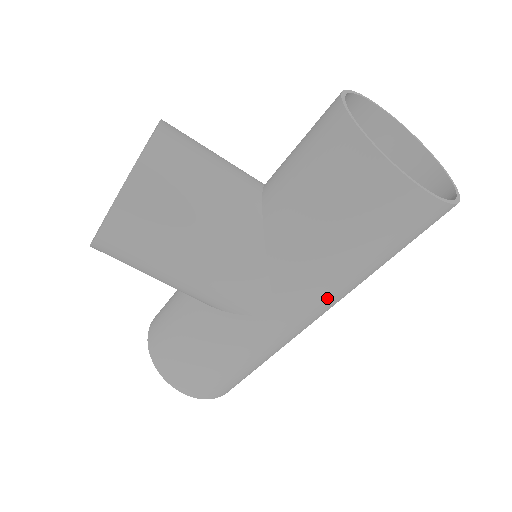
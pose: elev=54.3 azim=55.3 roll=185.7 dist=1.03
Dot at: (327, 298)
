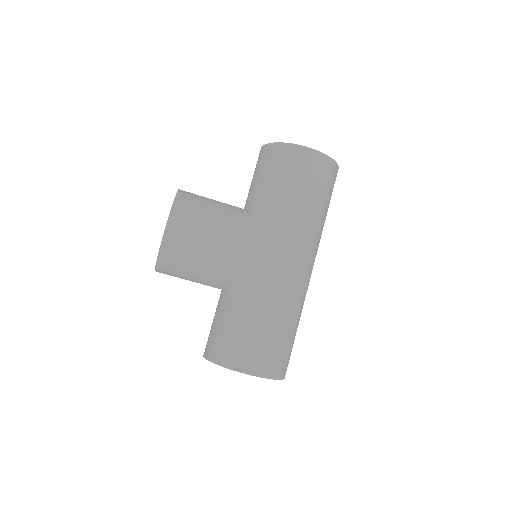
Dot at: (304, 237)
